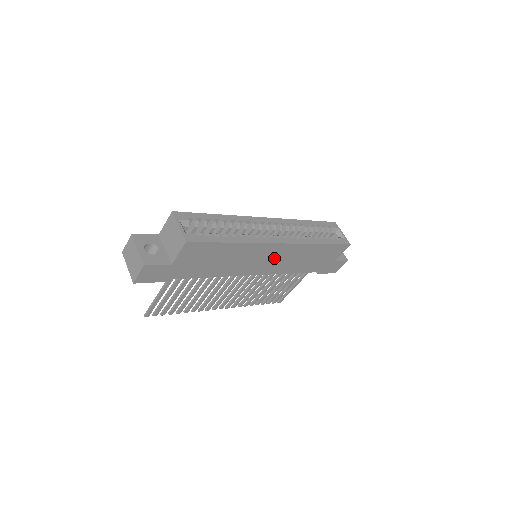
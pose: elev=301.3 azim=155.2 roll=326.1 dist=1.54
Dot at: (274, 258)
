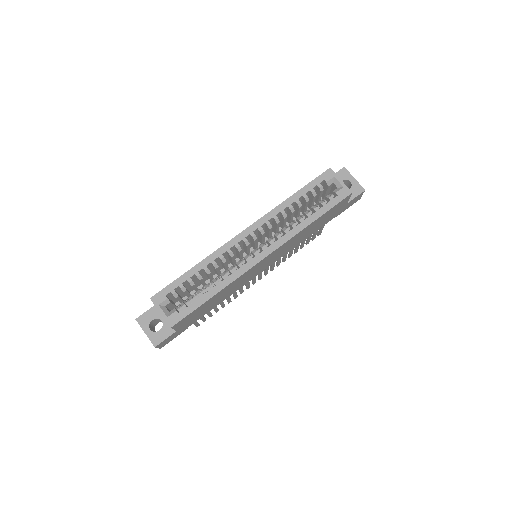
Dot at: (270, 259)
